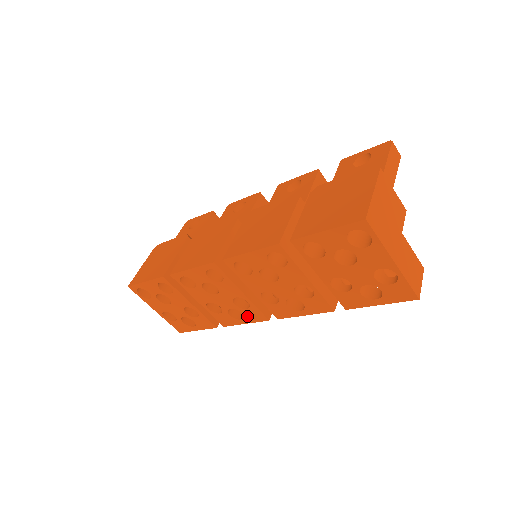
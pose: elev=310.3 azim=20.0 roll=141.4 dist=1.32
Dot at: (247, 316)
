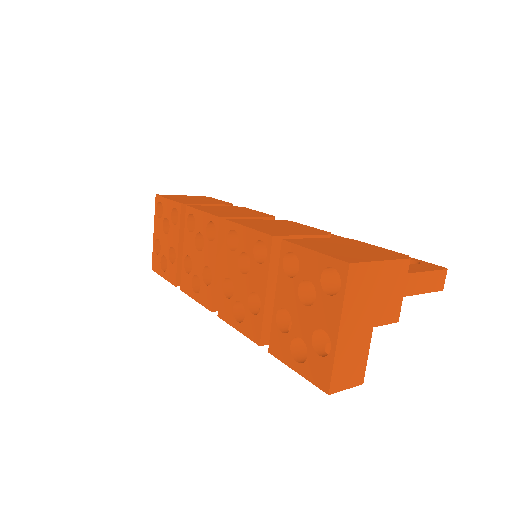
Dot at: (201, 293)
